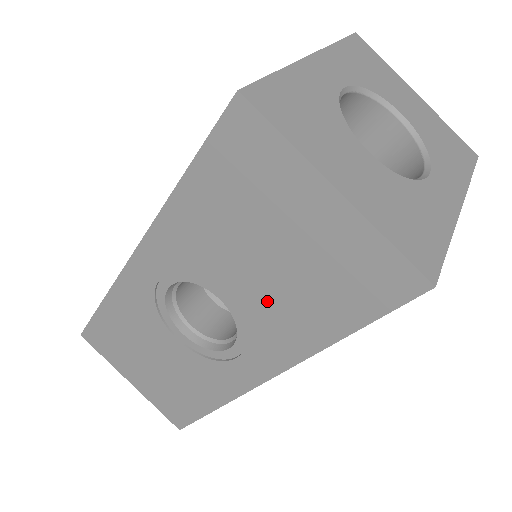
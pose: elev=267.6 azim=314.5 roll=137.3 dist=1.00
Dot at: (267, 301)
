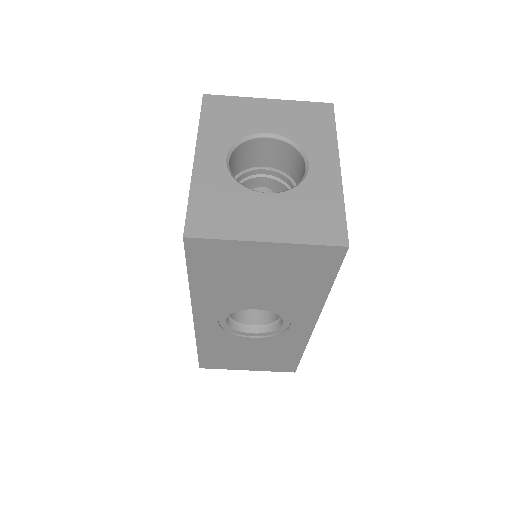
Dot at: (280, 297)
